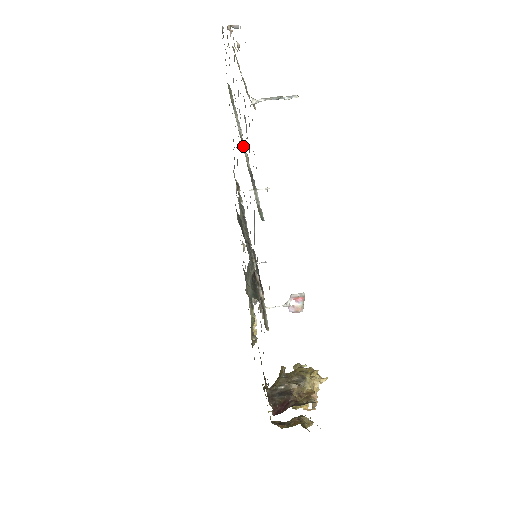
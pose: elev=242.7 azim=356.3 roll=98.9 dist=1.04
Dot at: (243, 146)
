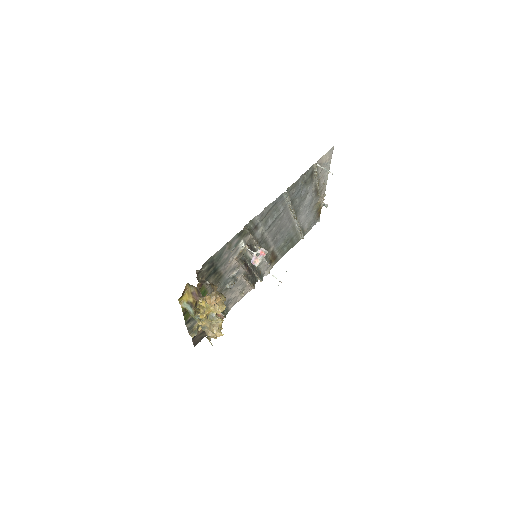
Dot at: (295, 214)
